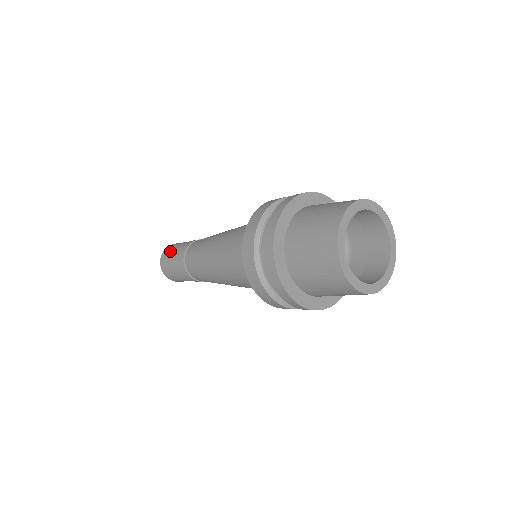
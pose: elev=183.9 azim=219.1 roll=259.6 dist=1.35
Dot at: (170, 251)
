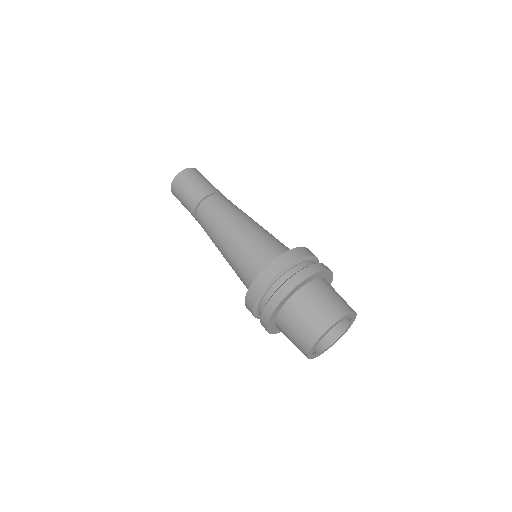
Dot at: (183, 185)
